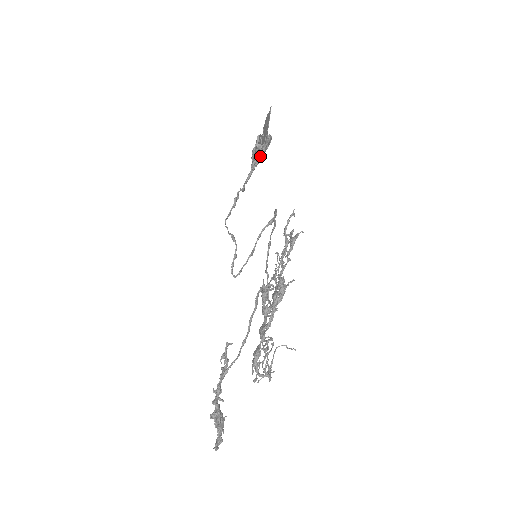
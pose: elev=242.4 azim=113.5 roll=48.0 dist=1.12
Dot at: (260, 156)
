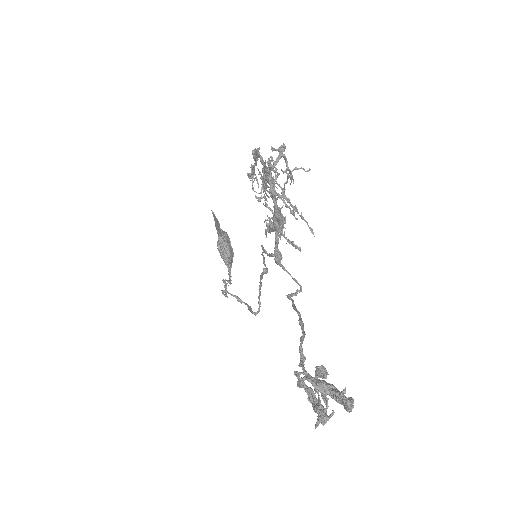
Dot at: (226, 247)
